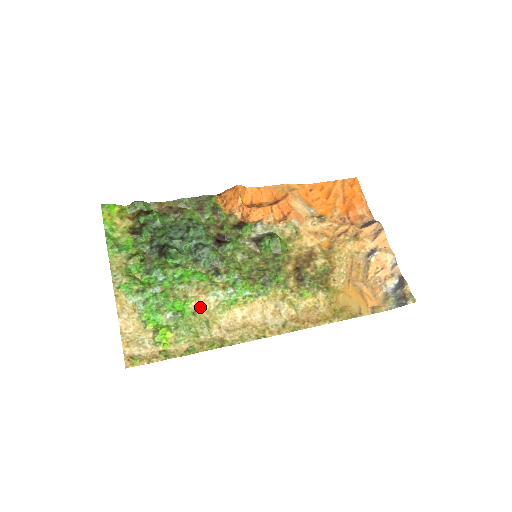
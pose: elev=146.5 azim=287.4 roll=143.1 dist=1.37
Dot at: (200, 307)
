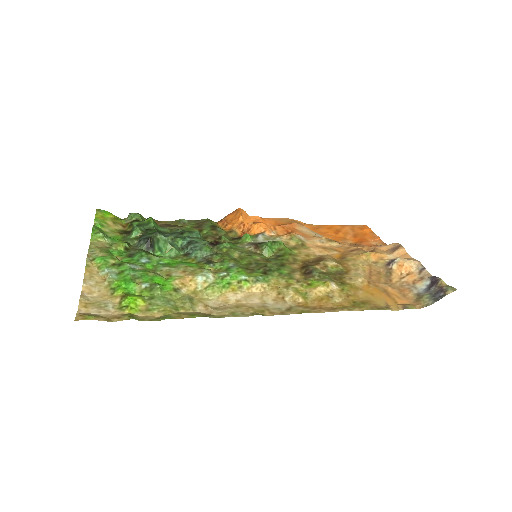
Dot at: (184, 286)
